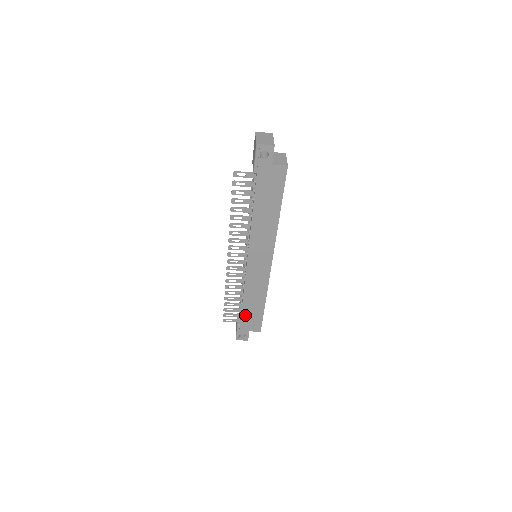
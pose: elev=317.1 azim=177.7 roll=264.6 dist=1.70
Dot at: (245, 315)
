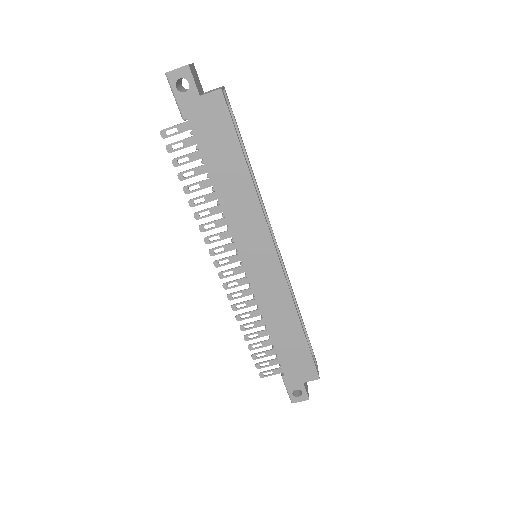
Dot at: (284, 356)
